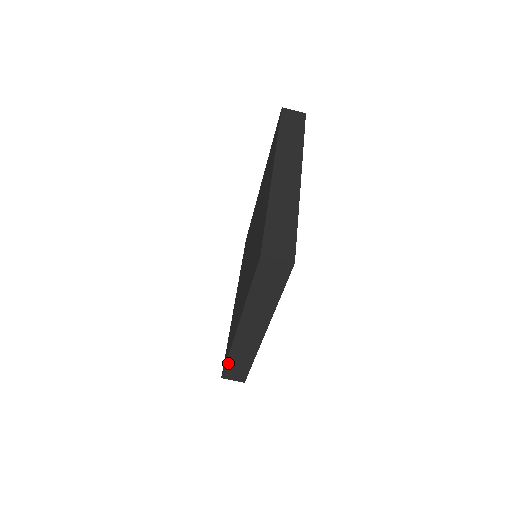
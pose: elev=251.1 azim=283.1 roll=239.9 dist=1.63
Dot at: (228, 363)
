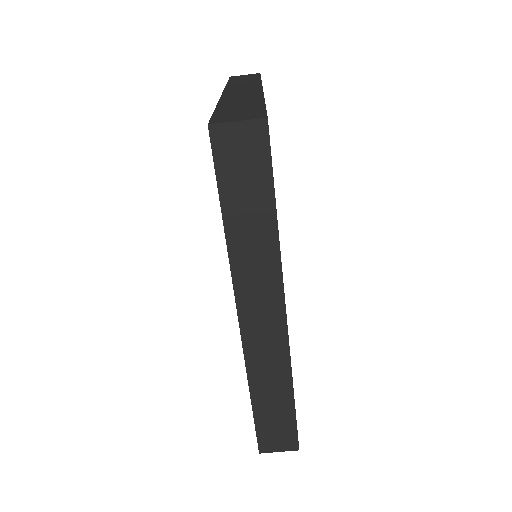
Dot at: (256, 412)
